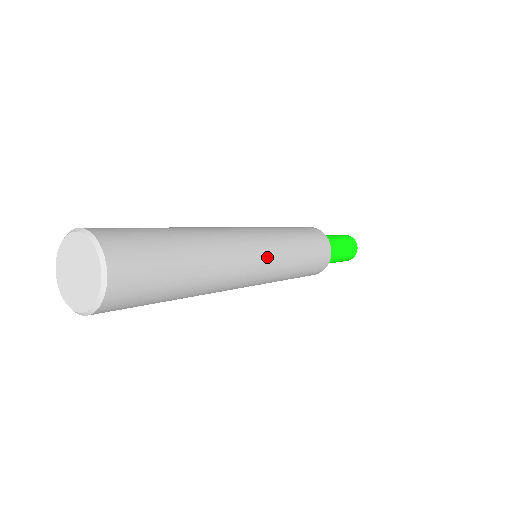
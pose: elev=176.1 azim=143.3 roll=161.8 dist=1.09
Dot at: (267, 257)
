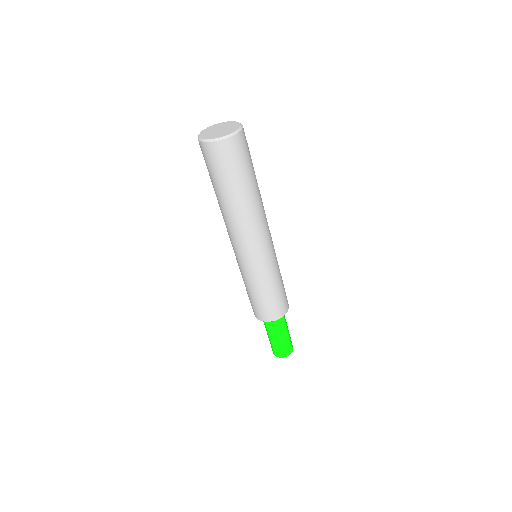
Dot at: occluded
